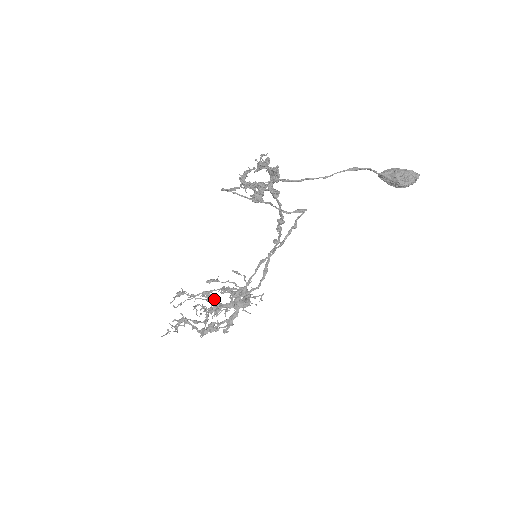
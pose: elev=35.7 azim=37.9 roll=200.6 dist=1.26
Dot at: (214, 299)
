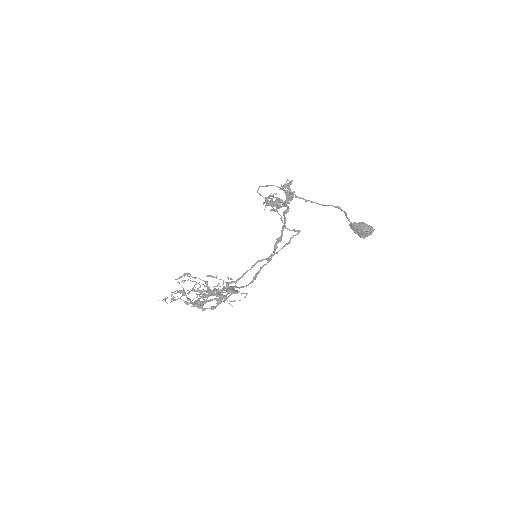
Dot at: occluded
